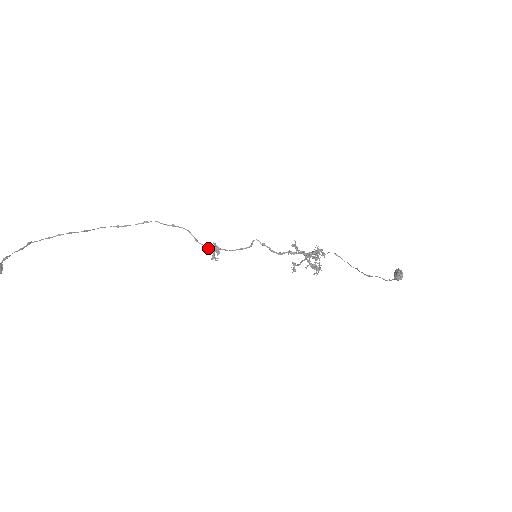
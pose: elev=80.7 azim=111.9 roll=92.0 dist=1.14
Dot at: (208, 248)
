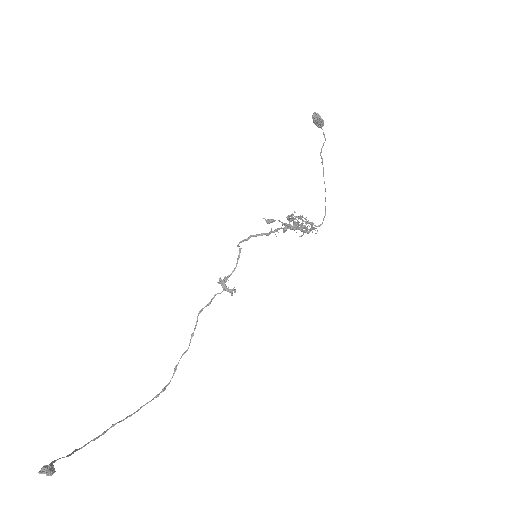
Dot at: (220, 293)
